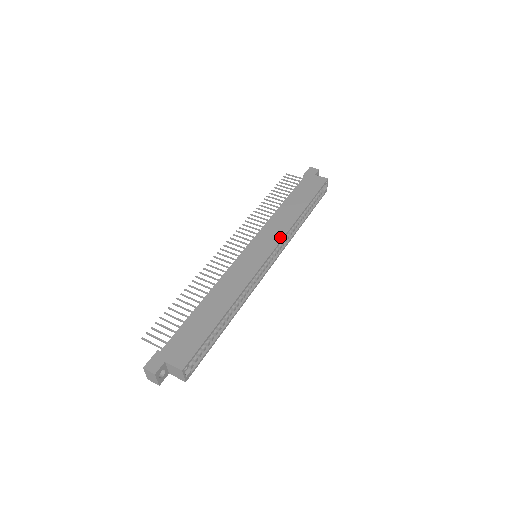
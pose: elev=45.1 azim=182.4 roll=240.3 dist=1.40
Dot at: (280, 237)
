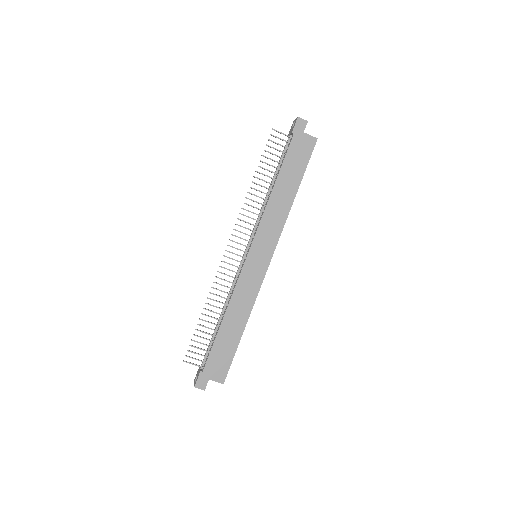
Dot at: (277, 237)
